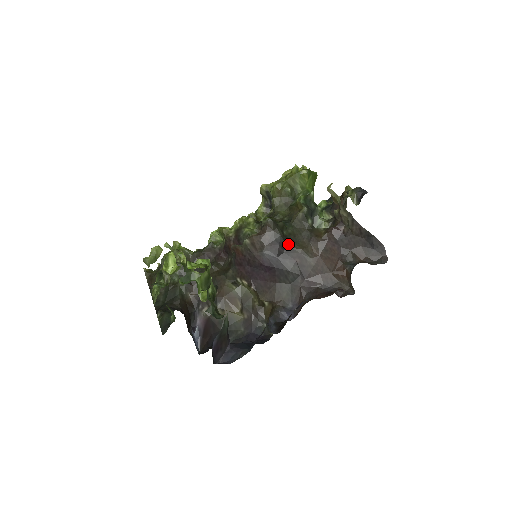
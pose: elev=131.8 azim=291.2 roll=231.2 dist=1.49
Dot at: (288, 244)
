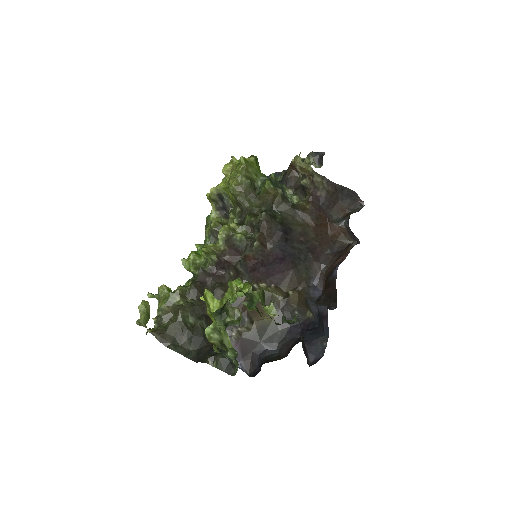
Dot at: (288, 228)
